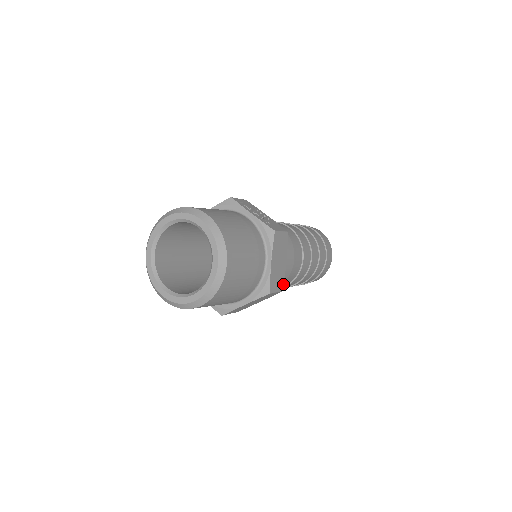
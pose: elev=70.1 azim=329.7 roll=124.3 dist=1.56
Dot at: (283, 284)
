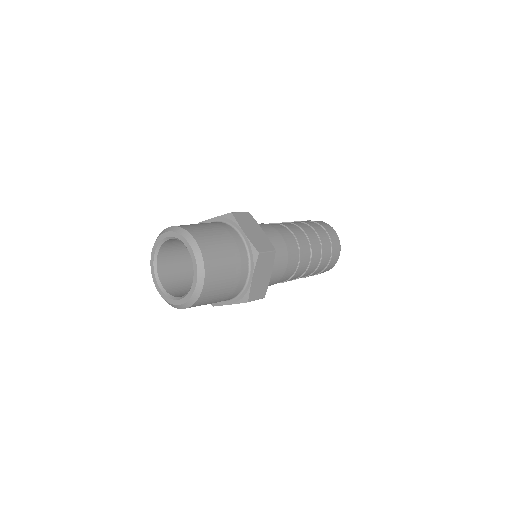
Dot at: (272, 246)
